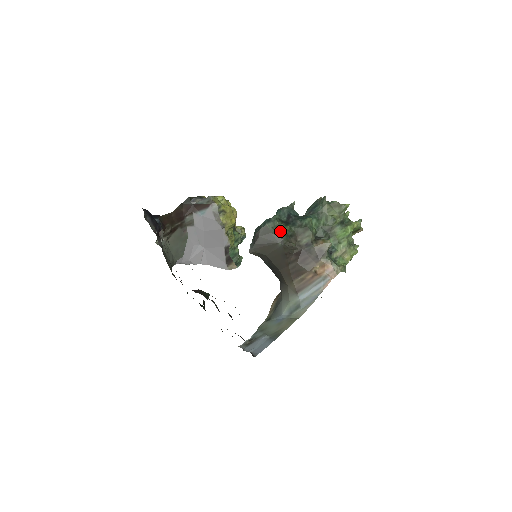
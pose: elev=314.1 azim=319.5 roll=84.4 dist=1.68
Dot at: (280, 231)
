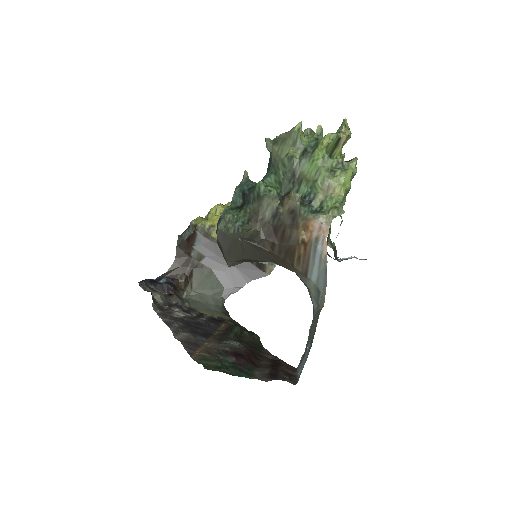
Dot at: (233, 225)
